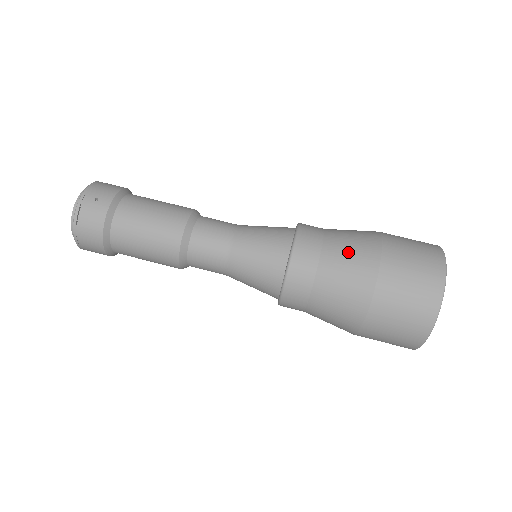
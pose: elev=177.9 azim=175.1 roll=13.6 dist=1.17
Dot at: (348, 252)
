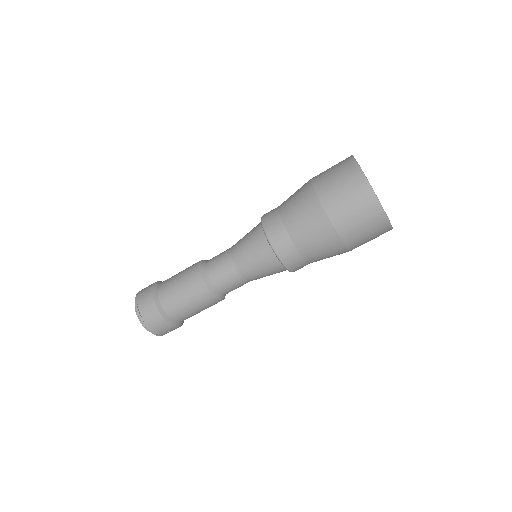
Dot at: (294, 201)
